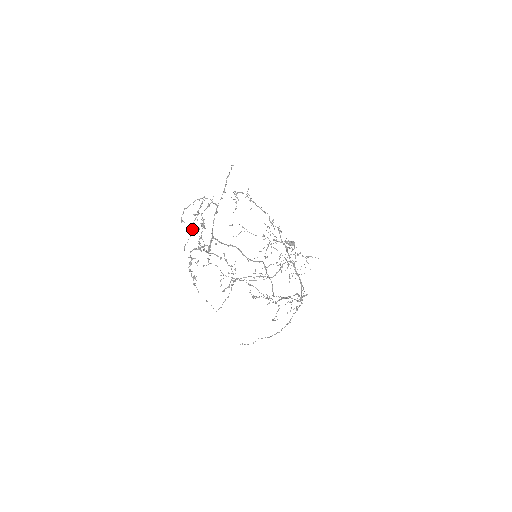
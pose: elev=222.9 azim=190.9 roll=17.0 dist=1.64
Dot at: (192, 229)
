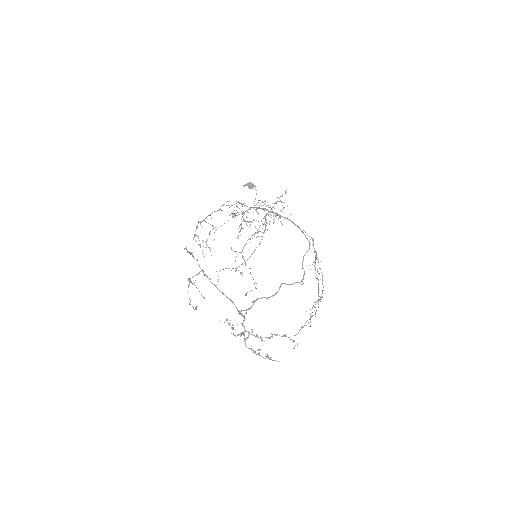
Dot at: occluded
